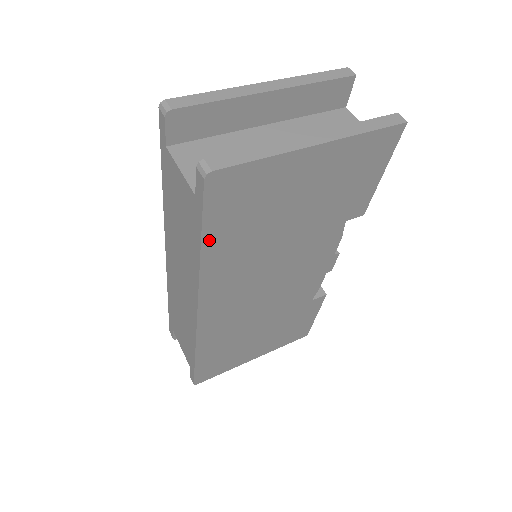
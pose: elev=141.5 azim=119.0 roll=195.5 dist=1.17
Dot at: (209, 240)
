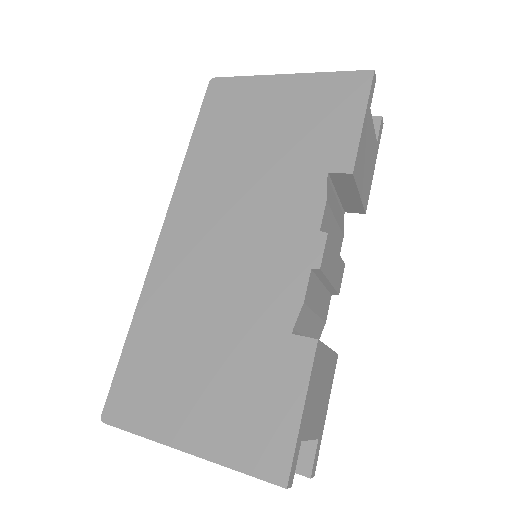
Dot at: (198, 135)
